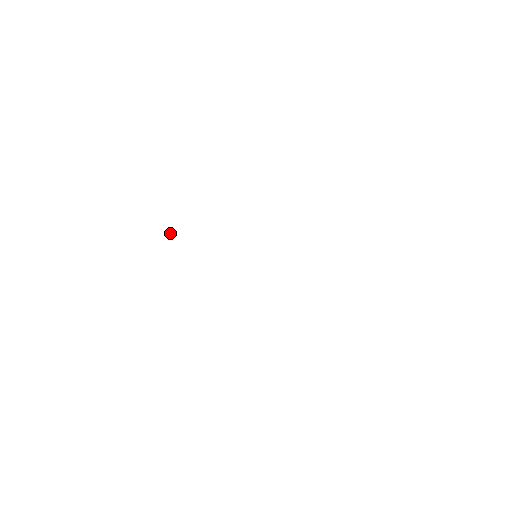
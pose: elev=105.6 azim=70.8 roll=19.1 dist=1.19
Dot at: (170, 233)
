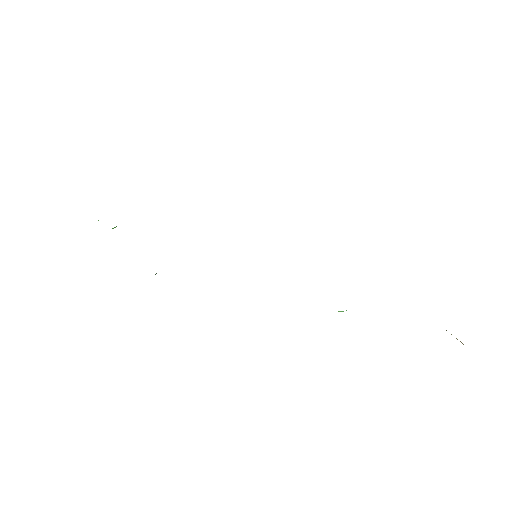
Dot at: occluded
